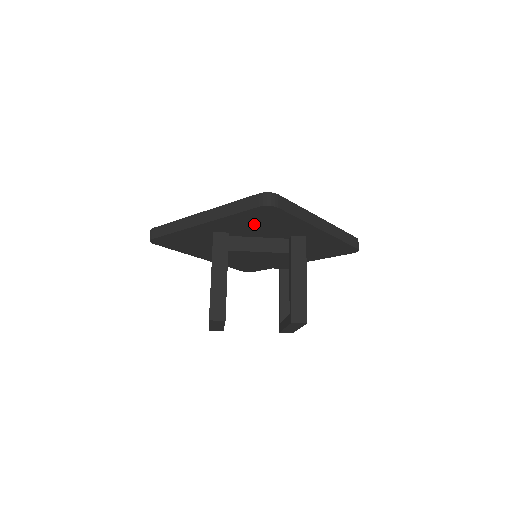
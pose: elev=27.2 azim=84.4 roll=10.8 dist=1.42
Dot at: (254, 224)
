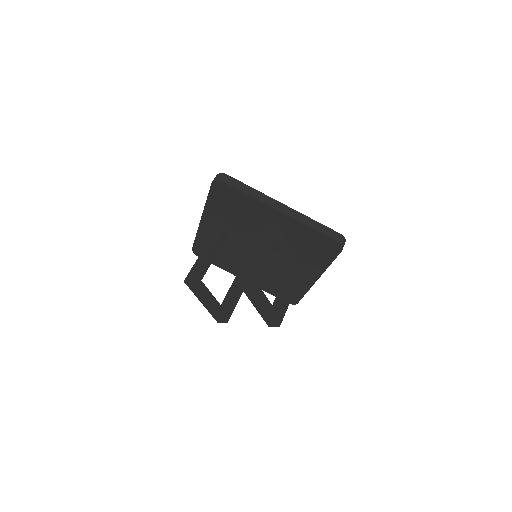
Dot at: (229, 211)
